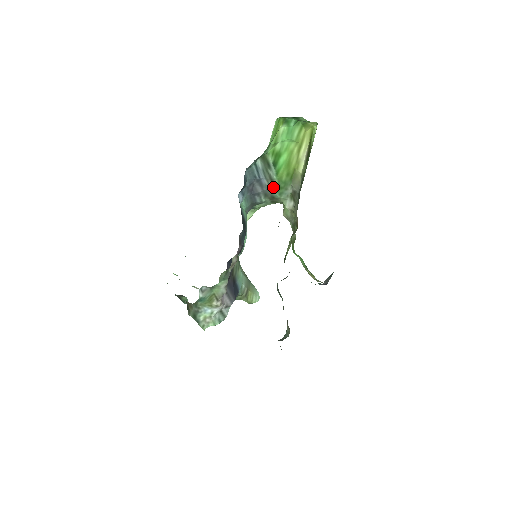
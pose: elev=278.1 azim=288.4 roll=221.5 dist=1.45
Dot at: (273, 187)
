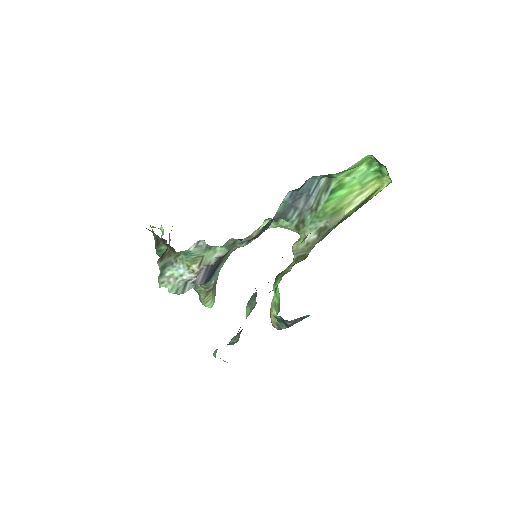
Dot at: (313, 211)
